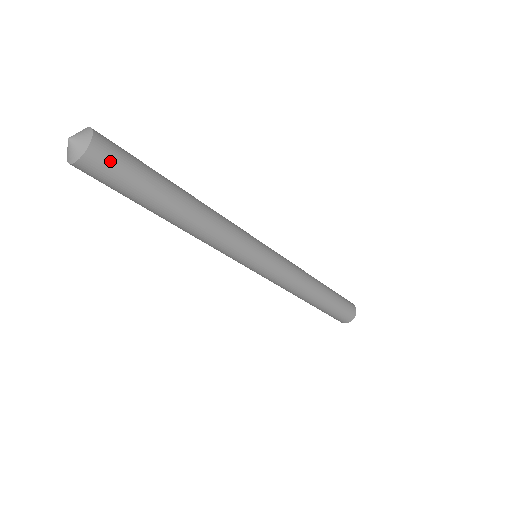
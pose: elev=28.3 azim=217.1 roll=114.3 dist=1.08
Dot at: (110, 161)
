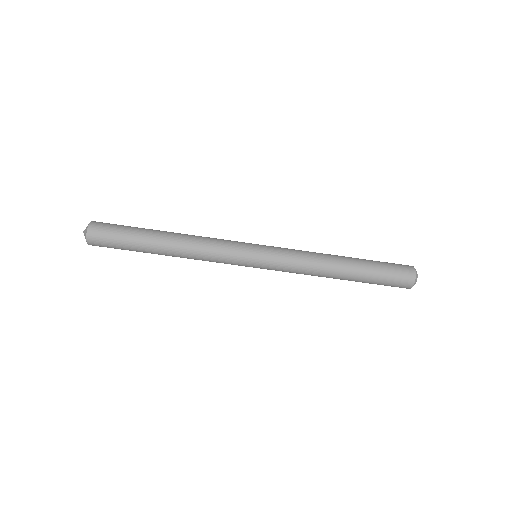
Dot at: (102, 233)
